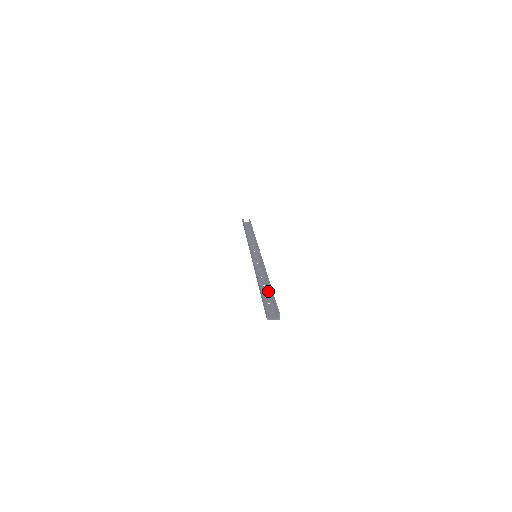
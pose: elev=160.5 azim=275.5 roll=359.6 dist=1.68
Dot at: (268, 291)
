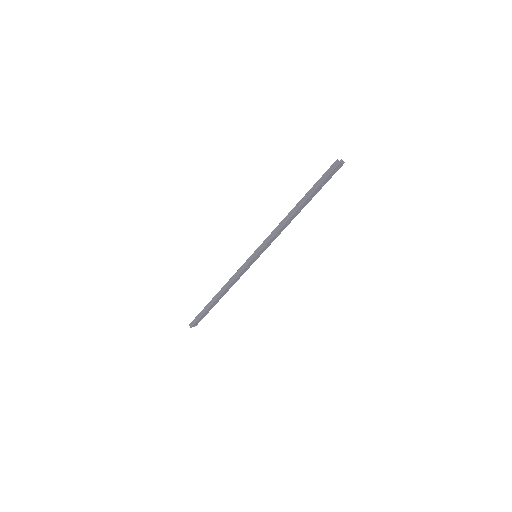
Dot at: (309, 199)
